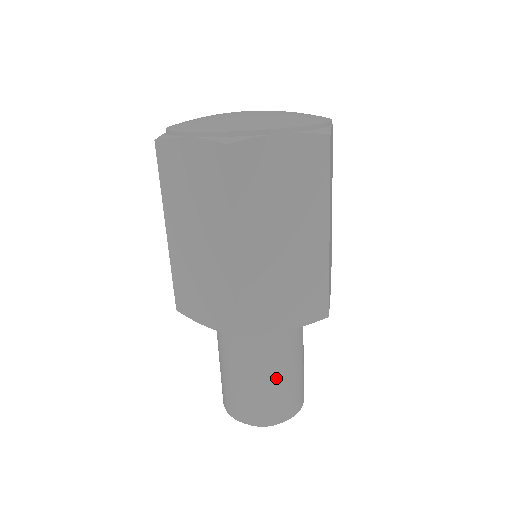
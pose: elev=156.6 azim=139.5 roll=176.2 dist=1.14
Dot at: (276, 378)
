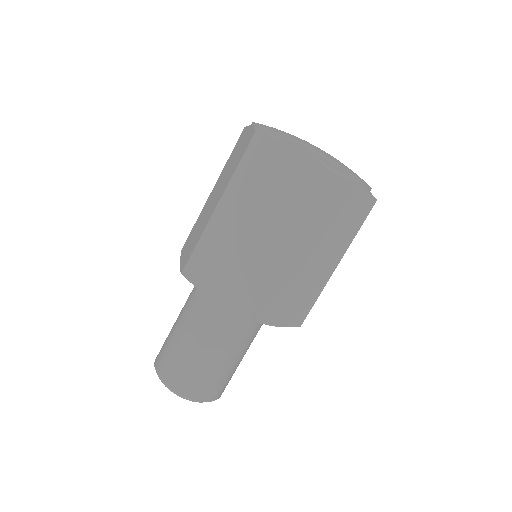
Dot at: (230, 362)
